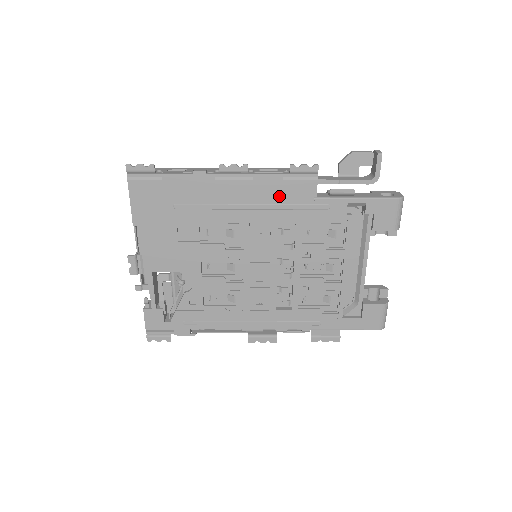
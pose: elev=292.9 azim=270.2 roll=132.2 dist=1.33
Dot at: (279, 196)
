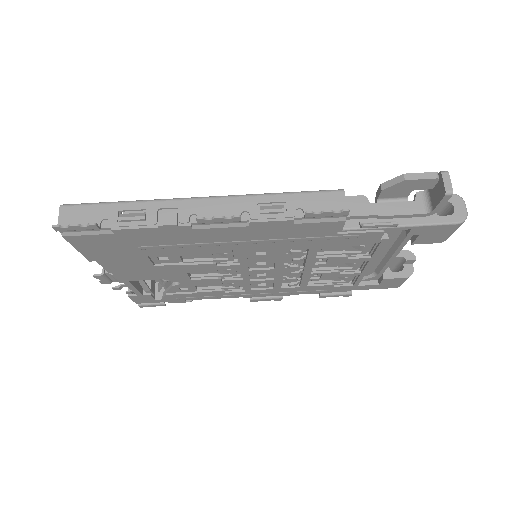
Dot at: (287, 234)
